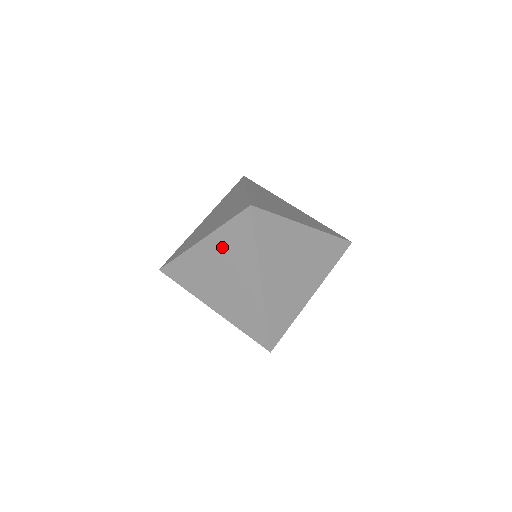
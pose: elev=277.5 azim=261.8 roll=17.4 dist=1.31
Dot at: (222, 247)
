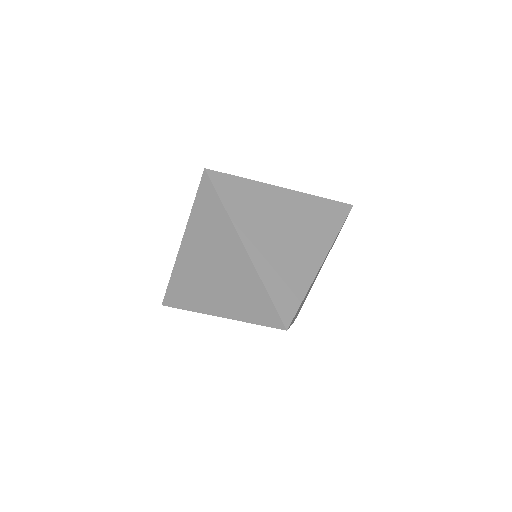
Dot at: occluded
